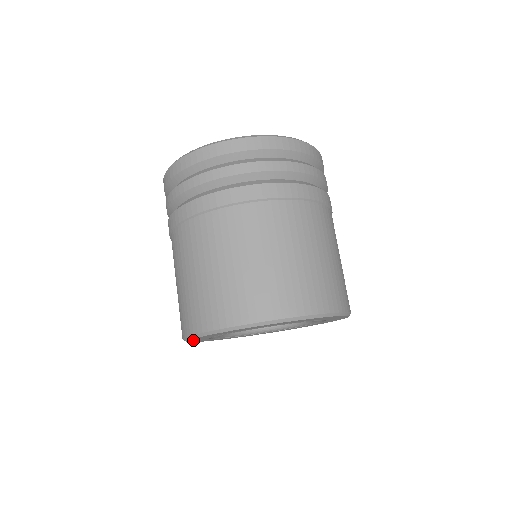
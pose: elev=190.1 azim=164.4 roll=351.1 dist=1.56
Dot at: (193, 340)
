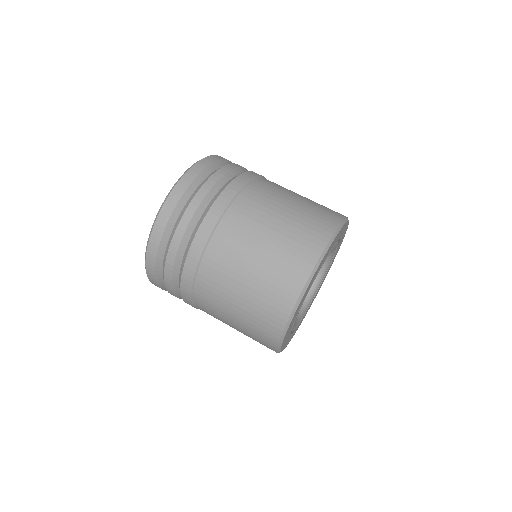
Dot at: (283, 346)
